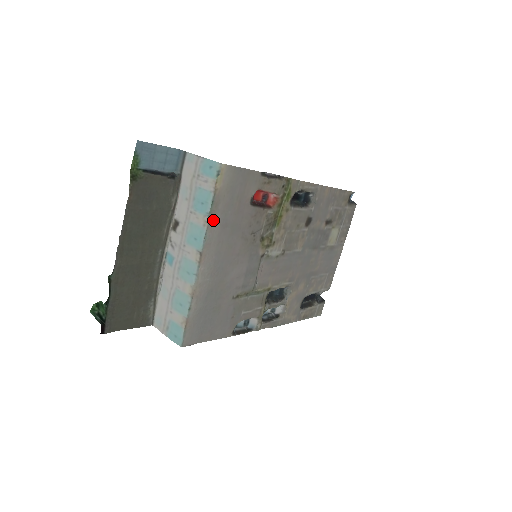
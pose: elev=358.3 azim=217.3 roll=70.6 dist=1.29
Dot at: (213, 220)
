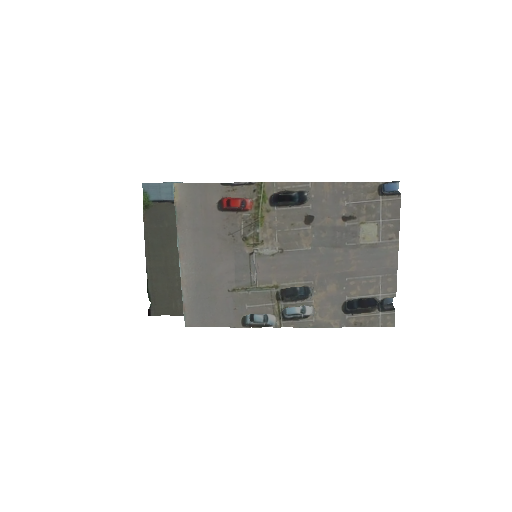
Dot at: (181, 226)
